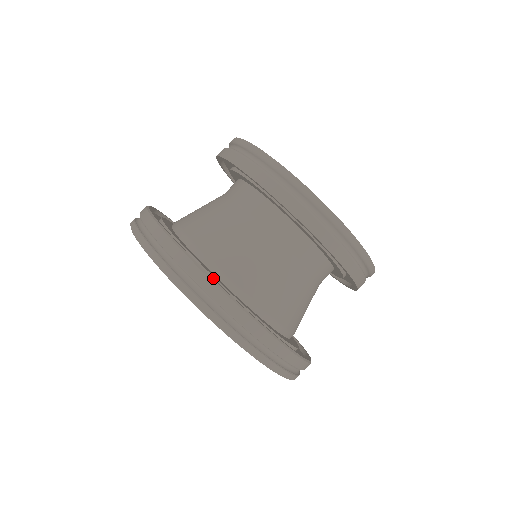
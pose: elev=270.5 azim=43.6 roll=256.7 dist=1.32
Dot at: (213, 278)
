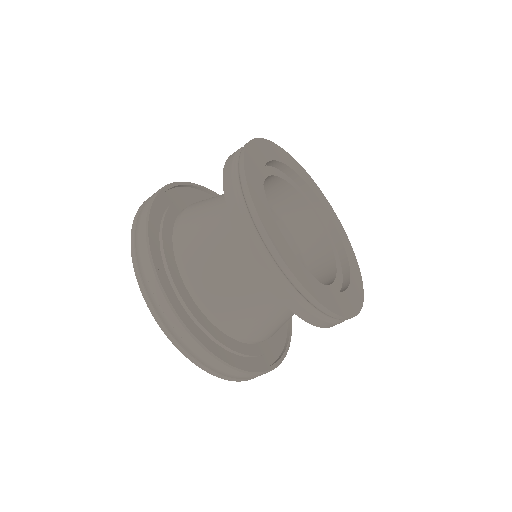
Dot at: (221, 344)
